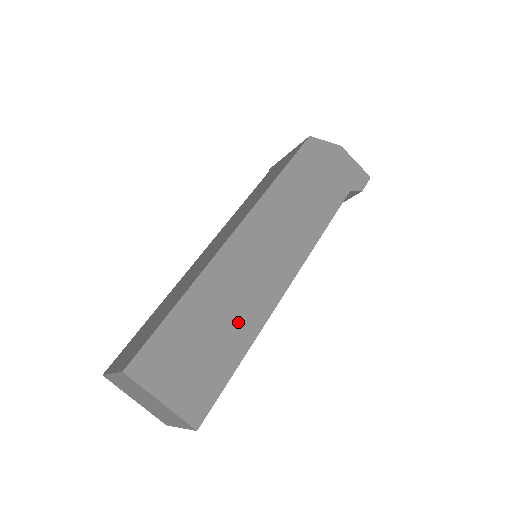
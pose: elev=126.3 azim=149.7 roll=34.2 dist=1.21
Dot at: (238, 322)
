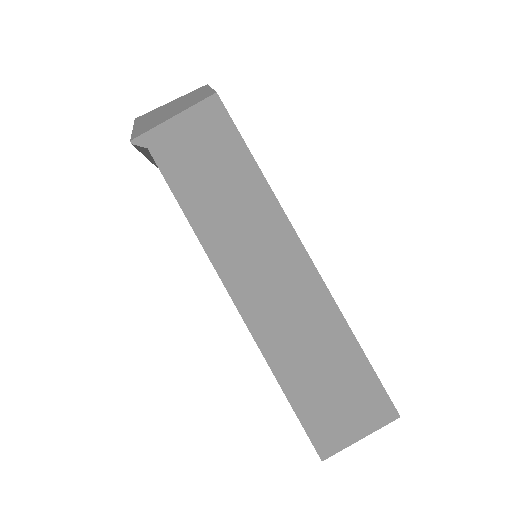
Dot at: occluded
